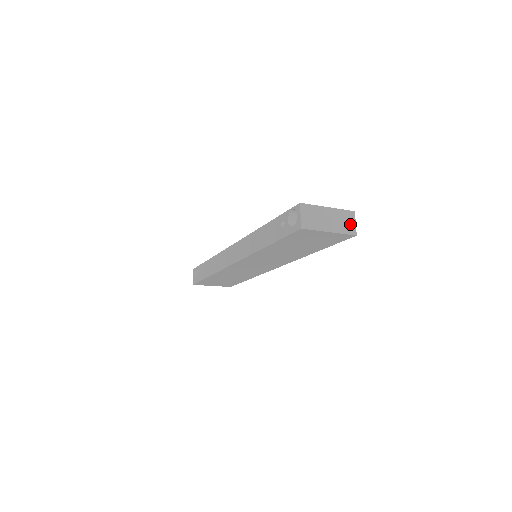
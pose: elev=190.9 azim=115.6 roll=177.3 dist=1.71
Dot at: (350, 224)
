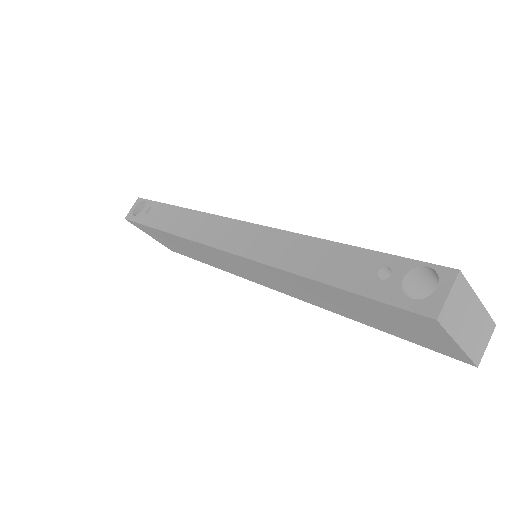
Dot at: (482, 344)
